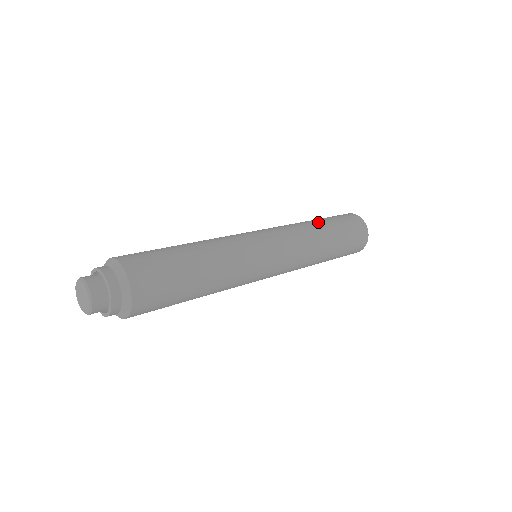
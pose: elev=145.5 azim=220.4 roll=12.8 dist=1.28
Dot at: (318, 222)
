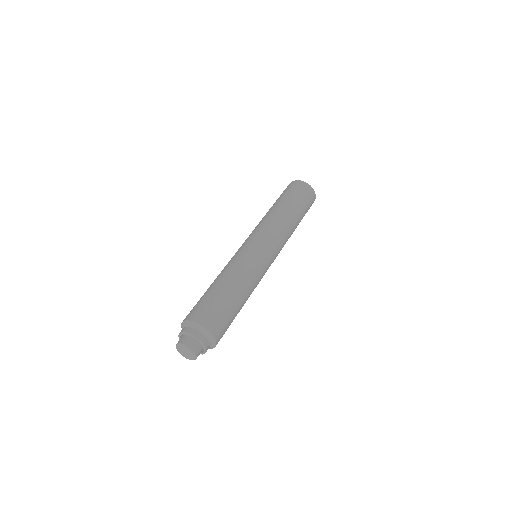
Dot at: (275, 206)
